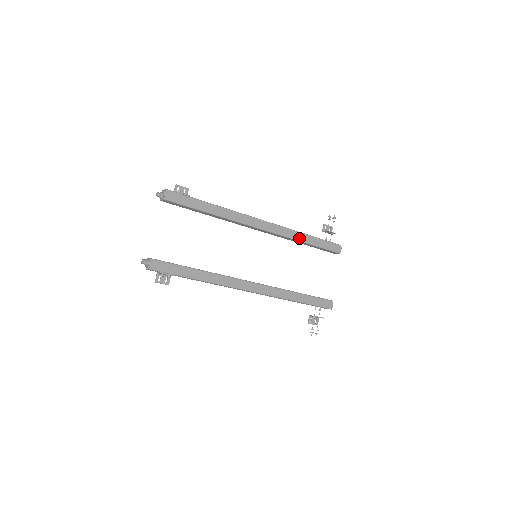
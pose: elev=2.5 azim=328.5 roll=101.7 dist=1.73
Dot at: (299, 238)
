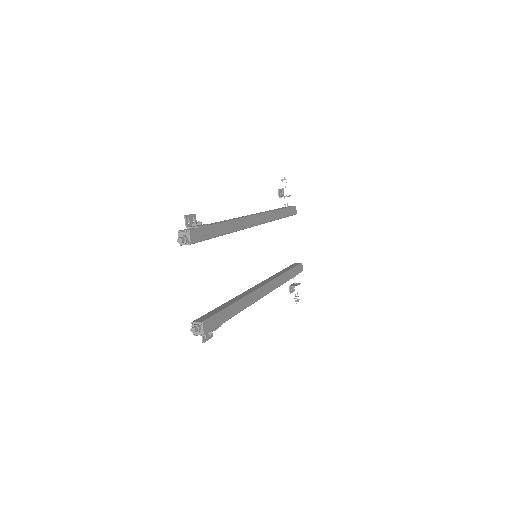
Dot at: (276, 217)
